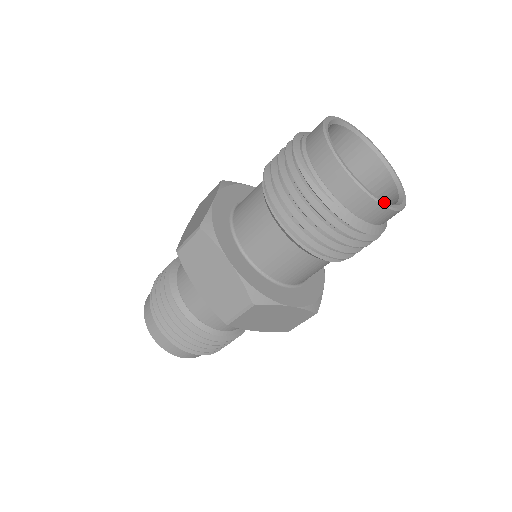
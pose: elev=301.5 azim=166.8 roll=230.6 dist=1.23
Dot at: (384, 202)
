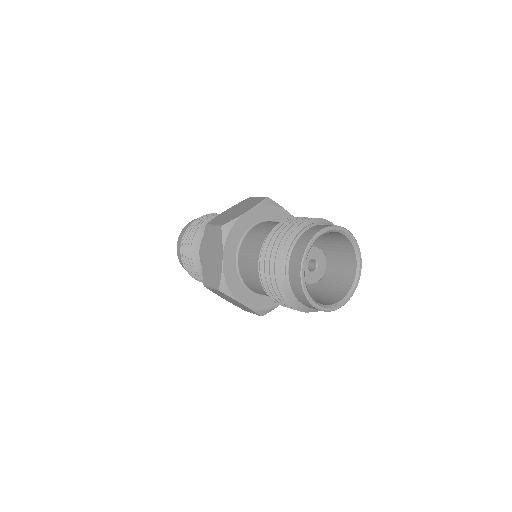
Dot at: (314, 303)
